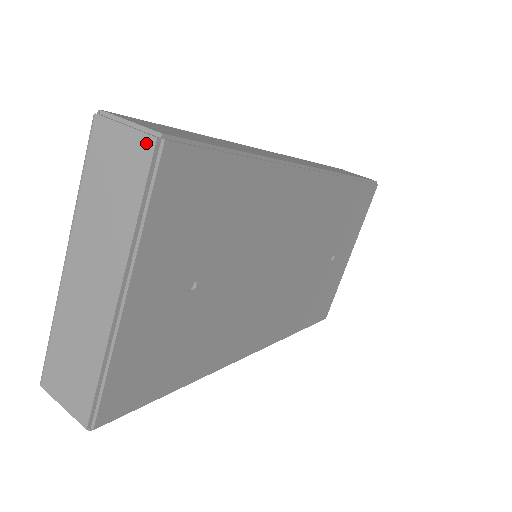
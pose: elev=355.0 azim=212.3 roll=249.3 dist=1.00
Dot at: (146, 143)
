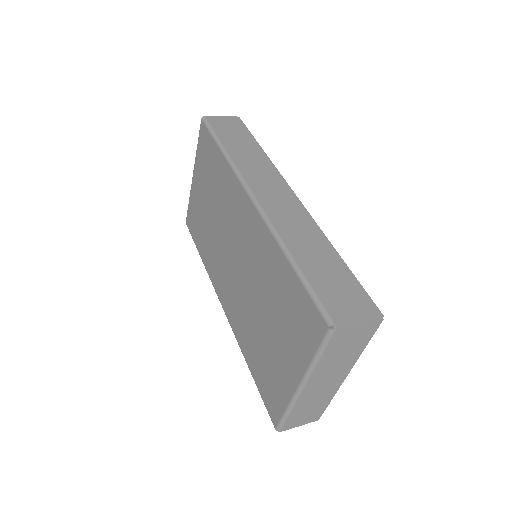
Dot at: (376, 324)
